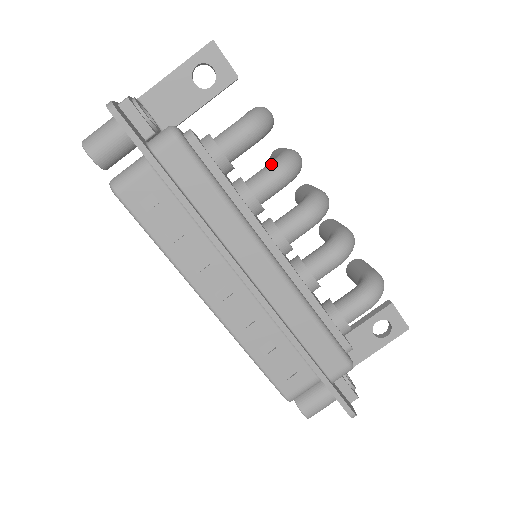
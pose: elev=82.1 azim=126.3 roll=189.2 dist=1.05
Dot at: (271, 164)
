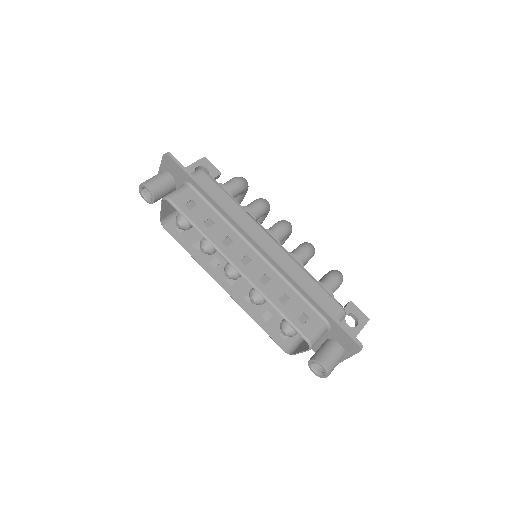
Dot at: (254, 200)
